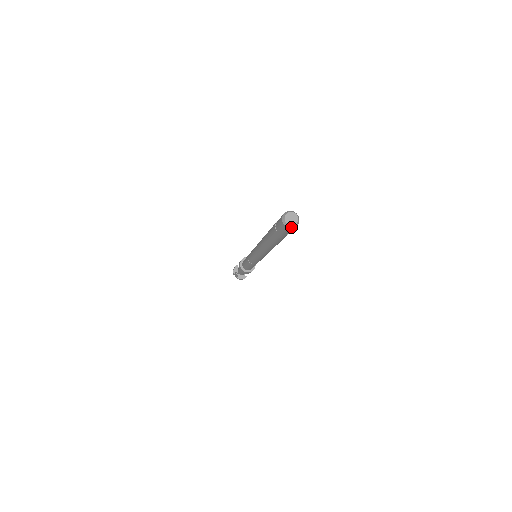
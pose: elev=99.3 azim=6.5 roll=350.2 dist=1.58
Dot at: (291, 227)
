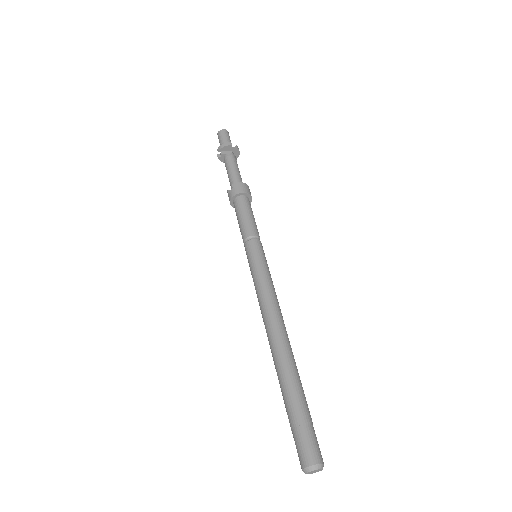
Dot at: occluded
